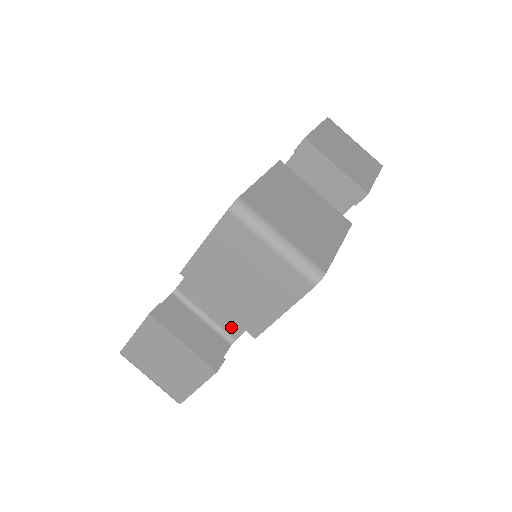
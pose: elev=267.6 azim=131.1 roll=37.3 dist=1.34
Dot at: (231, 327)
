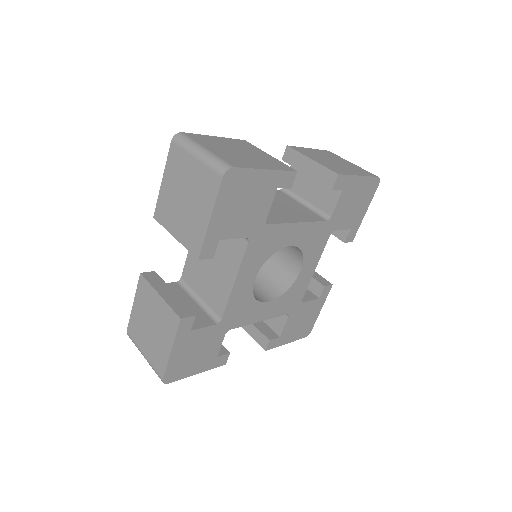
Dot at: (217, 305)
